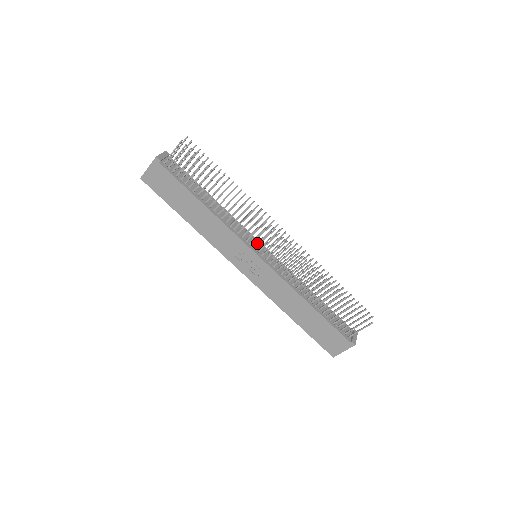
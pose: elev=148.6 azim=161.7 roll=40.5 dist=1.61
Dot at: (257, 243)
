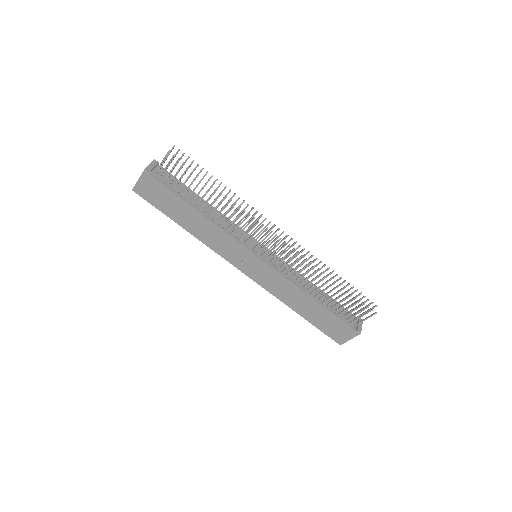
Dot at: (256, 243)
